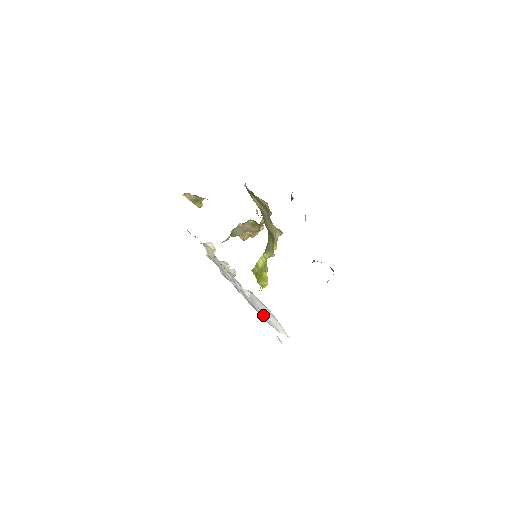
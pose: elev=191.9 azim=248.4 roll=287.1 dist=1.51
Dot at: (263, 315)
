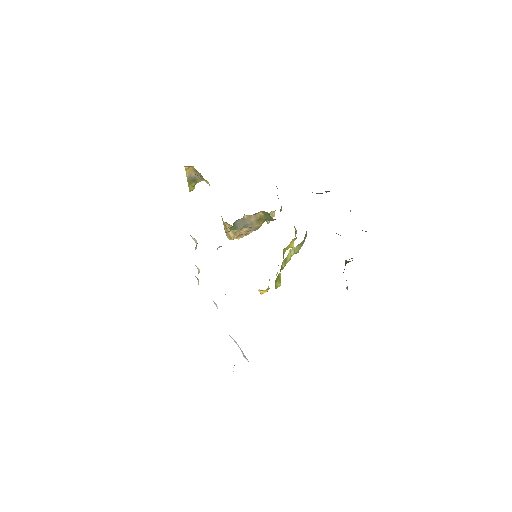
Dot at: occluded
